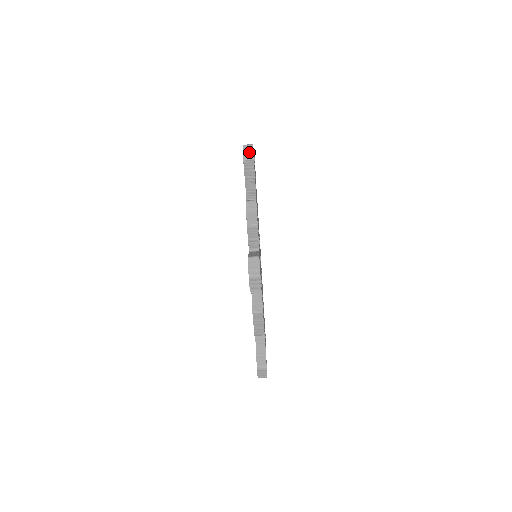
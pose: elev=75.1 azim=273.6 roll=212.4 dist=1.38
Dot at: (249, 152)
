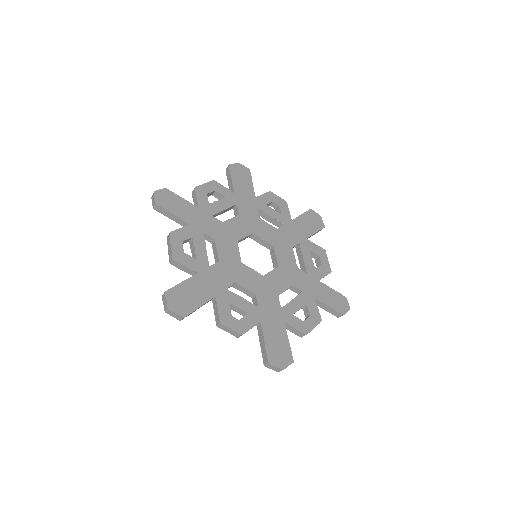
Dot at: (175, 315)
